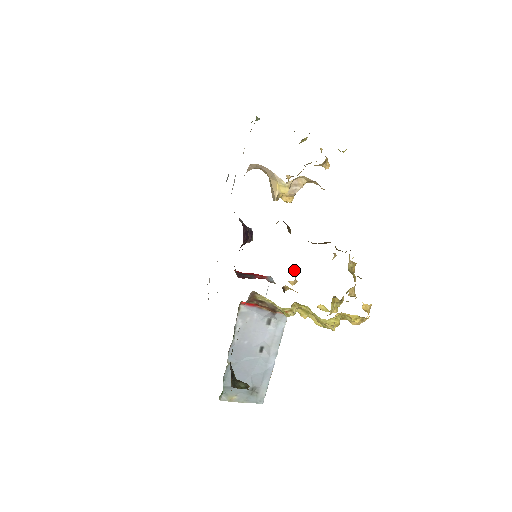
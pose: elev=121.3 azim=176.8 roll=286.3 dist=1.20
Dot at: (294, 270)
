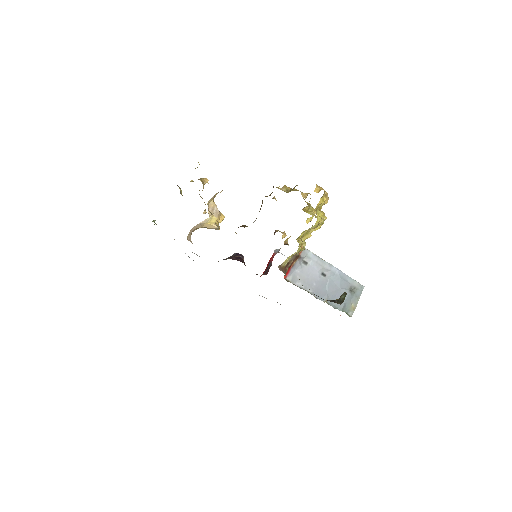
Dot at: (275, 231)
